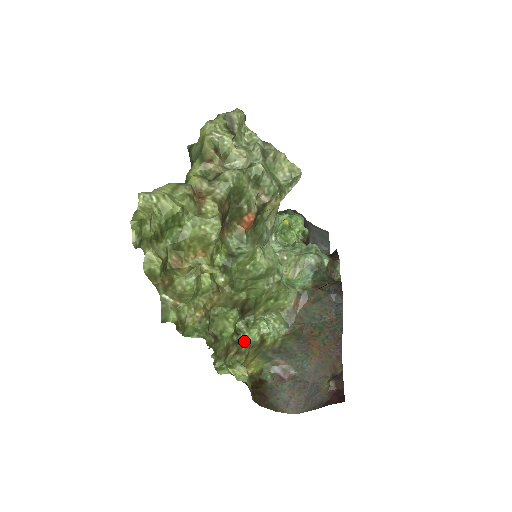
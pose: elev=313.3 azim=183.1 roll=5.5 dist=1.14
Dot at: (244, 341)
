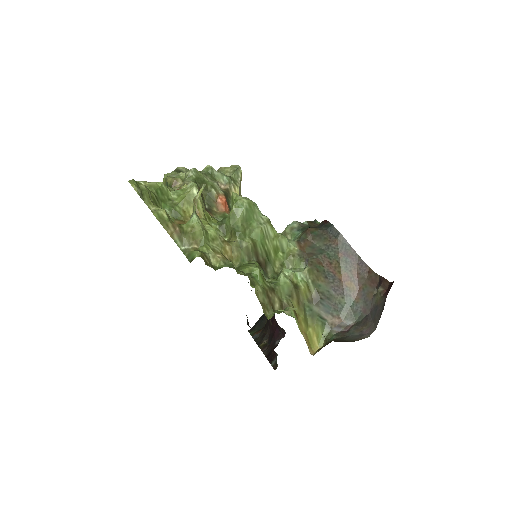
Dot at: (278, 288)
